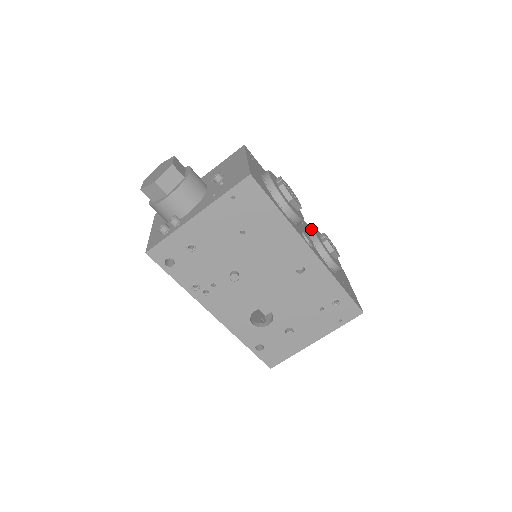
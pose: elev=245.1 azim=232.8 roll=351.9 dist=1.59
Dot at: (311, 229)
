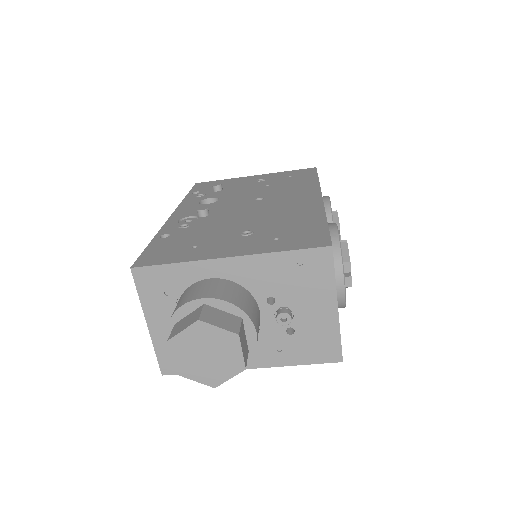
Dot at: occluded
